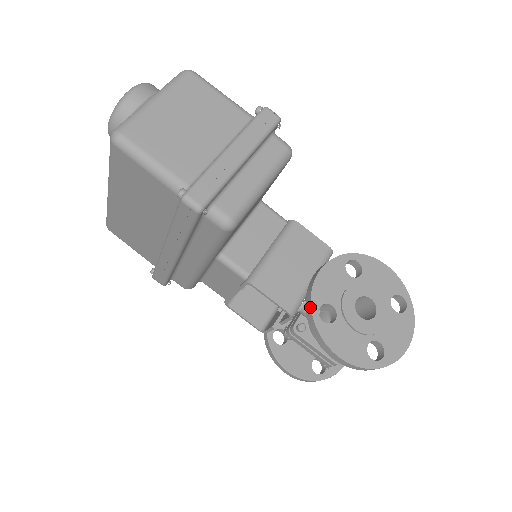
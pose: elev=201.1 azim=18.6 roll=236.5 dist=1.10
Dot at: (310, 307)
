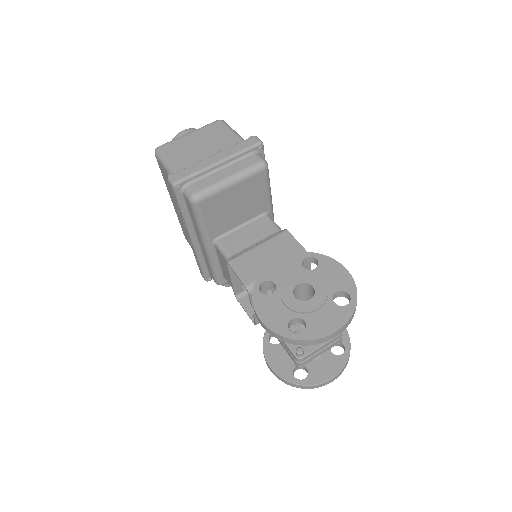
Dot at: (255, 280)
